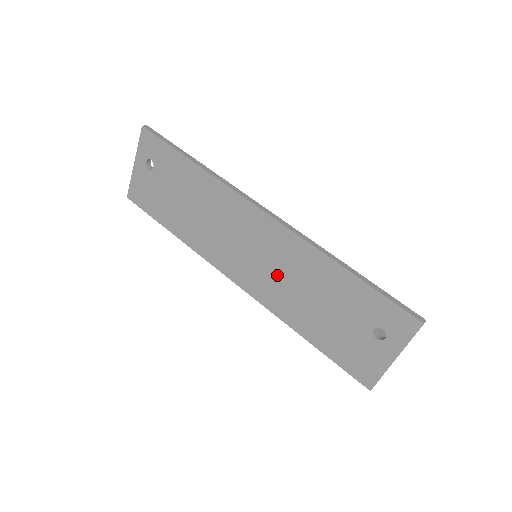
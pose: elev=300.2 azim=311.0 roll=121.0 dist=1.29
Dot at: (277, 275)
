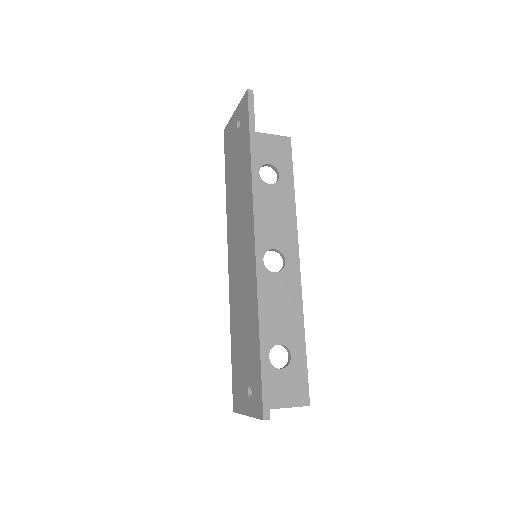
Dot at: (240, 287)
